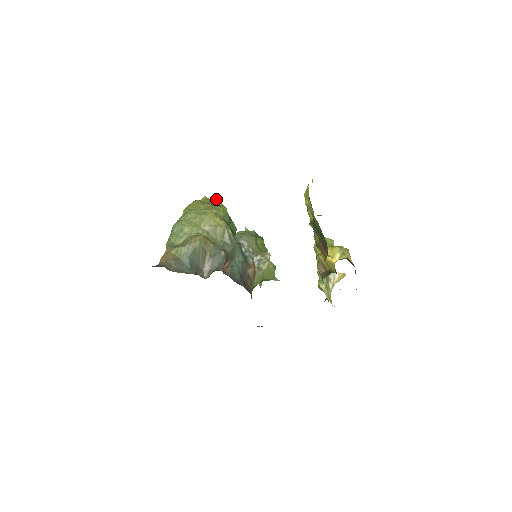
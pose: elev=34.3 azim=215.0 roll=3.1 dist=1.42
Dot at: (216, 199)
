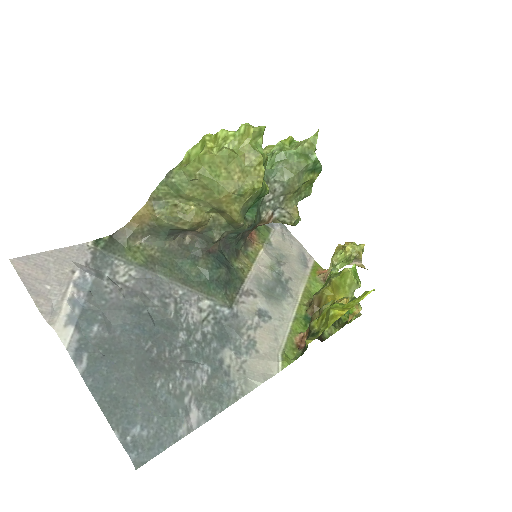
Dot at: (260, 157)
